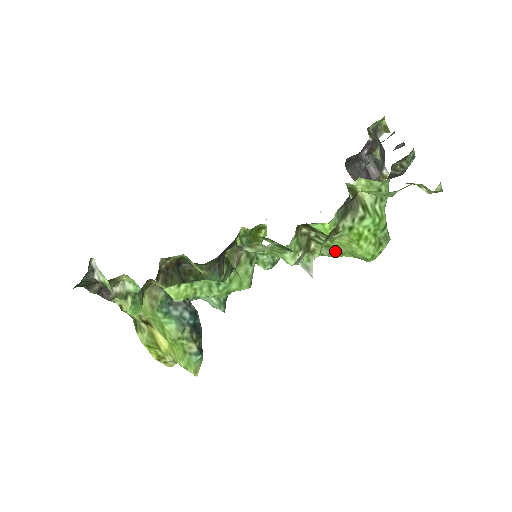
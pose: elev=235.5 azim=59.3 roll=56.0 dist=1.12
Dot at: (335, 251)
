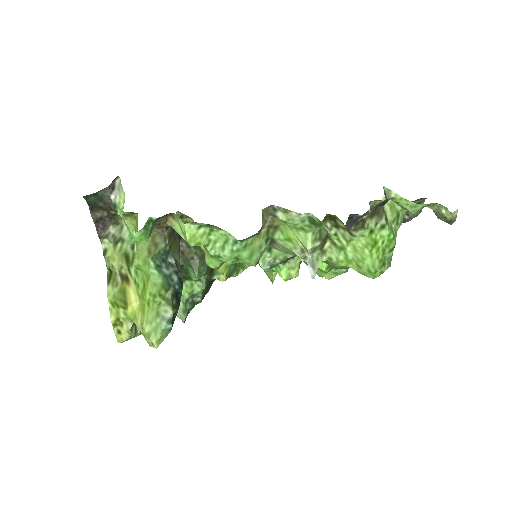
Dot at: (345, 256)
